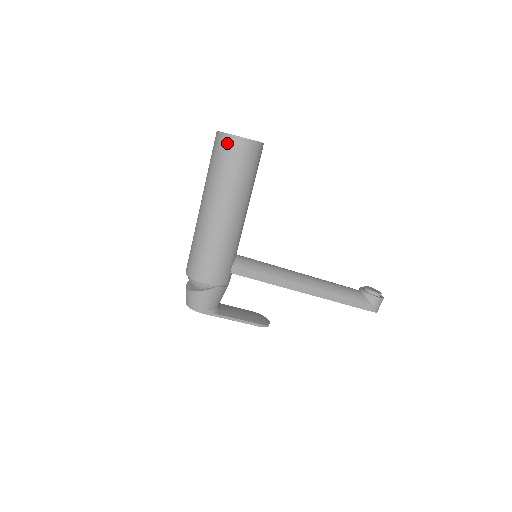
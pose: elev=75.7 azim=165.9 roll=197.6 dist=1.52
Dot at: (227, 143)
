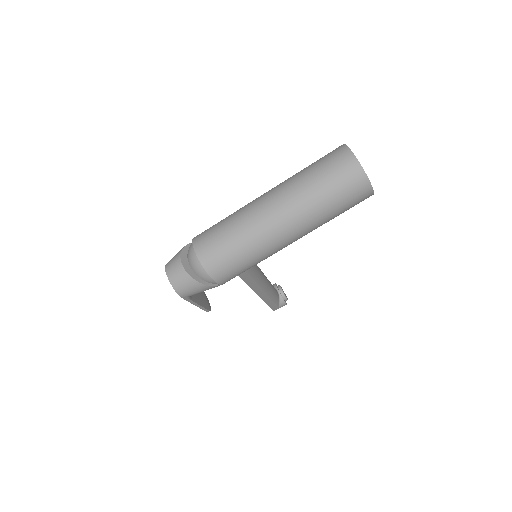
Dot at: (358, 184)
